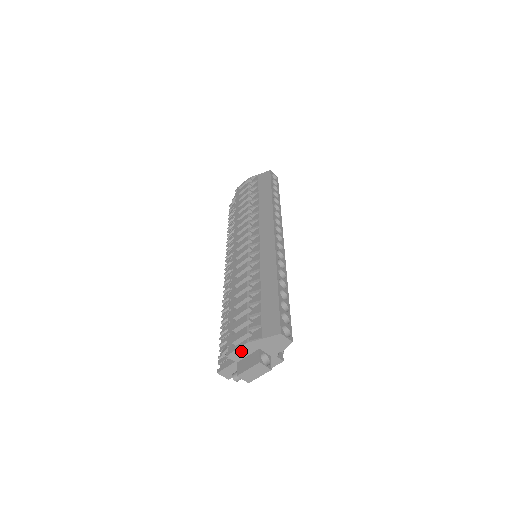
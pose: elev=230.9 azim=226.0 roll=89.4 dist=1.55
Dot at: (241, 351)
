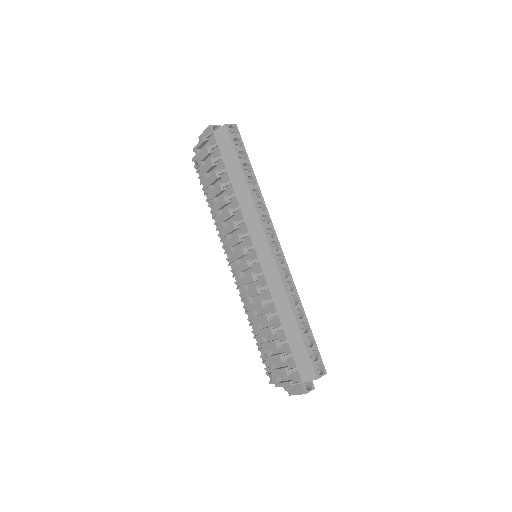
Dot at: occluded
